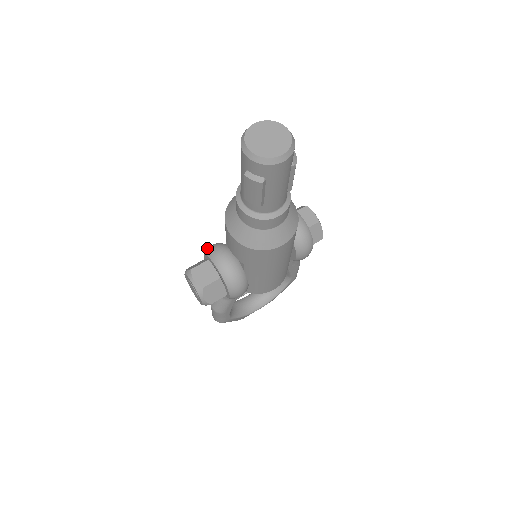
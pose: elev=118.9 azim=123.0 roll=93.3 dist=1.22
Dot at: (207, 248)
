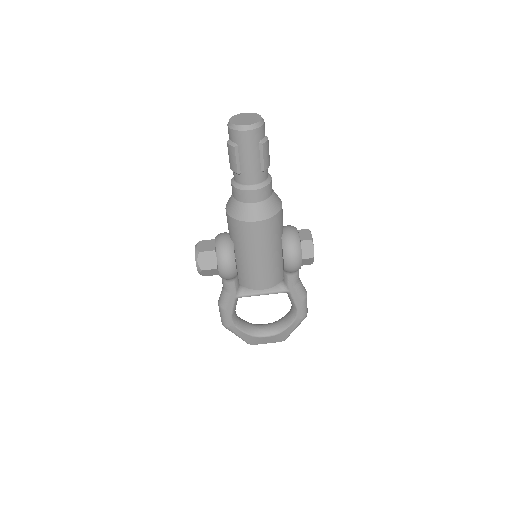
Dot at: occluded
